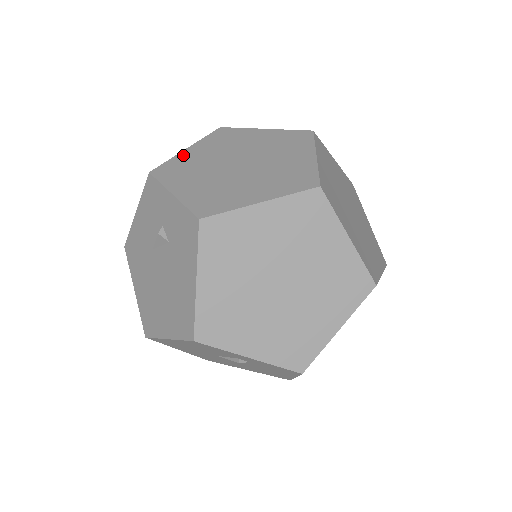
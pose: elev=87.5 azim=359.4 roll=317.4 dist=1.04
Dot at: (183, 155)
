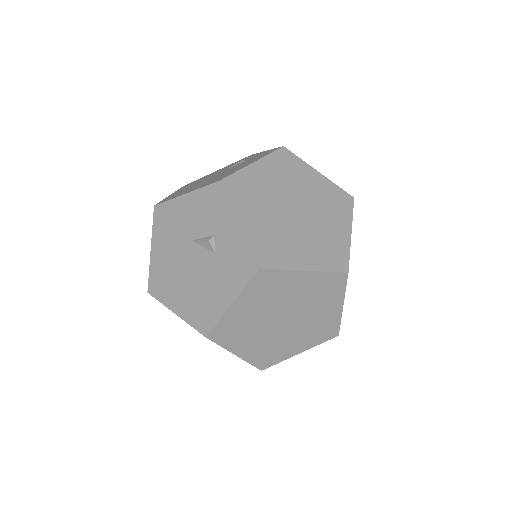
Dot at: (250, 171)
